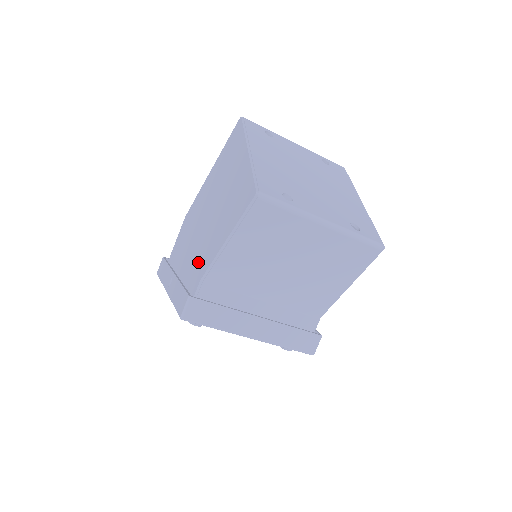
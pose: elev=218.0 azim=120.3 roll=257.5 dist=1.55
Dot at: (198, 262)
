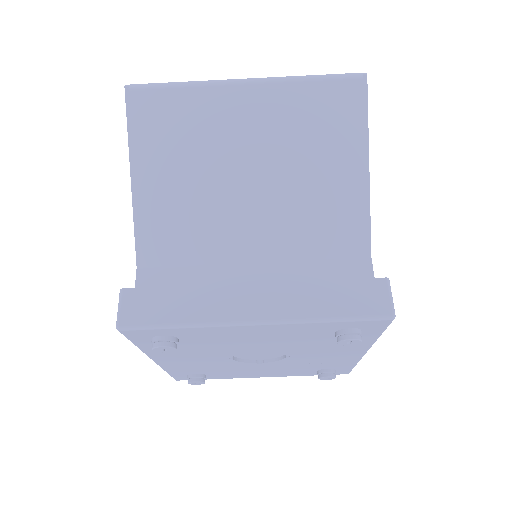
Dot at: occluded
